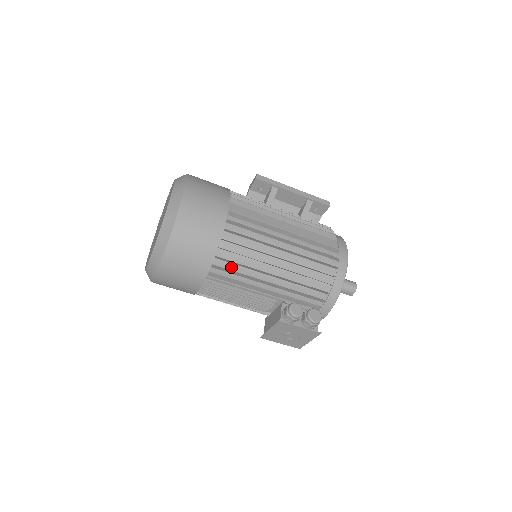
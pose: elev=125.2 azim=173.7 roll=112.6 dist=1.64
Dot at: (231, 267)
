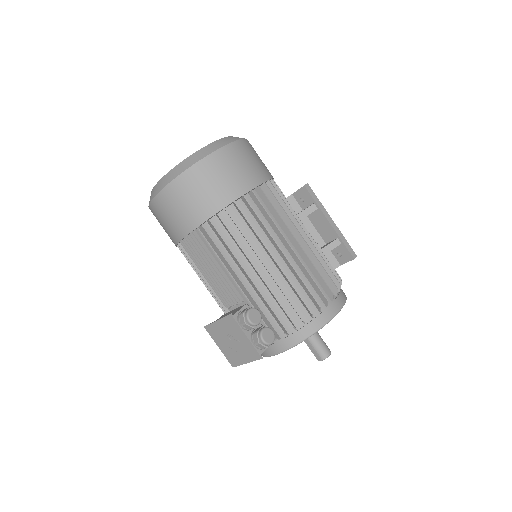
Dot at: (224, 236)
